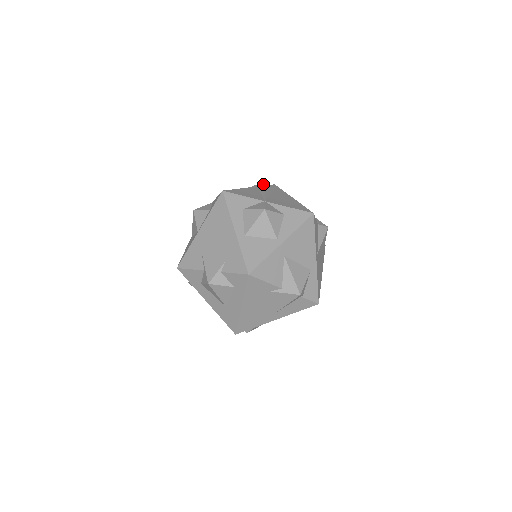
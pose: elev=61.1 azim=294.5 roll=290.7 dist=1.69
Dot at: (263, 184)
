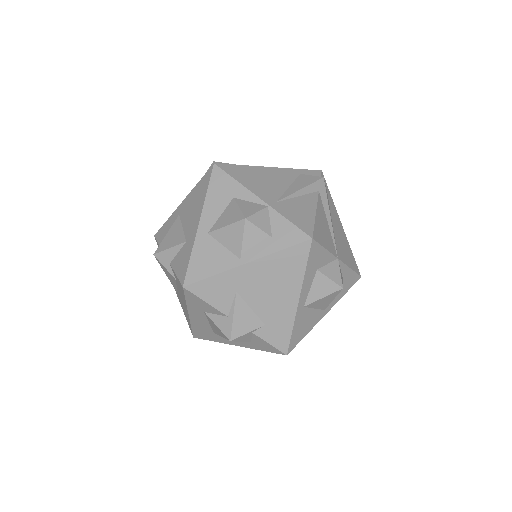
Dot at: (325, 189)
